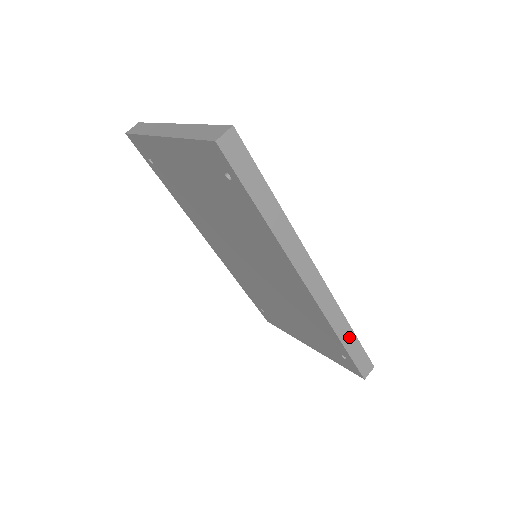
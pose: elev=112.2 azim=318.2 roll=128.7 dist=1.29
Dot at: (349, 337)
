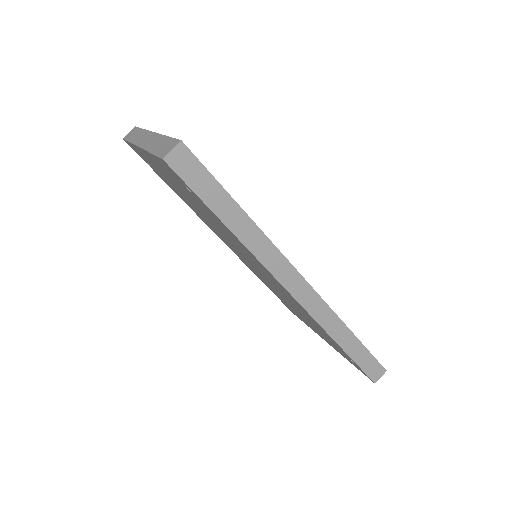
Dot at: (351, 342)
